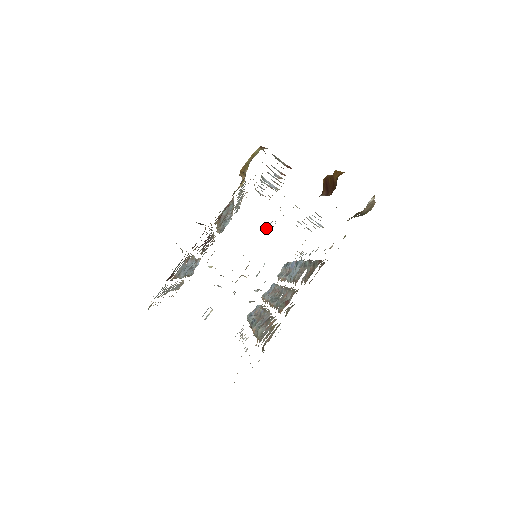
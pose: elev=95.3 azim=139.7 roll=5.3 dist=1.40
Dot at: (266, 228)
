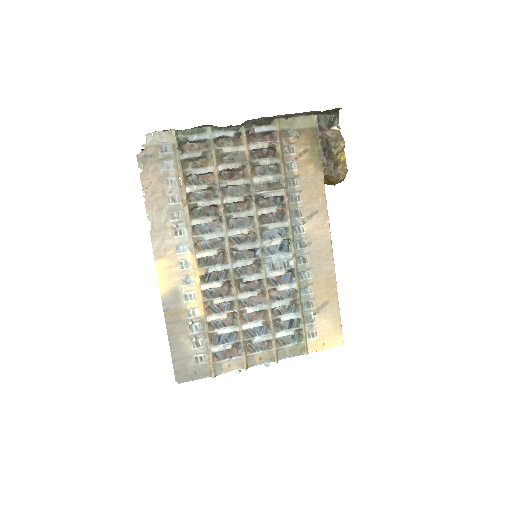
Dot at: occluded
